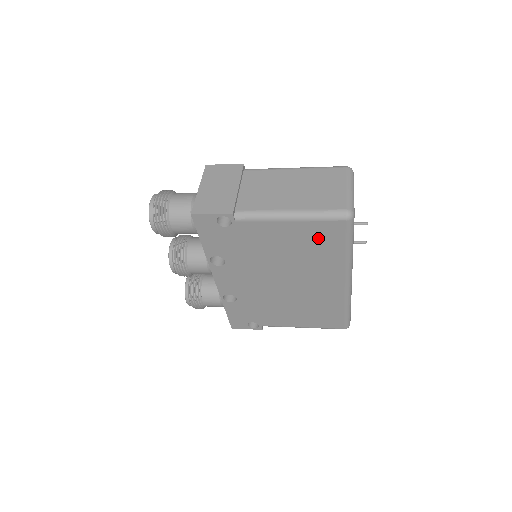
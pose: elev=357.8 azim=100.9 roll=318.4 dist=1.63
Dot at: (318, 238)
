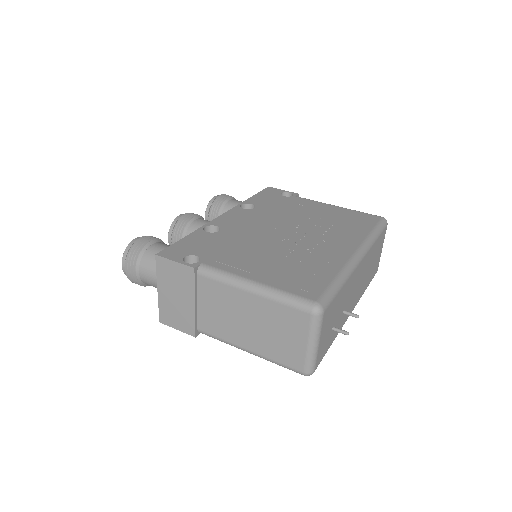
Dot at: occluded
